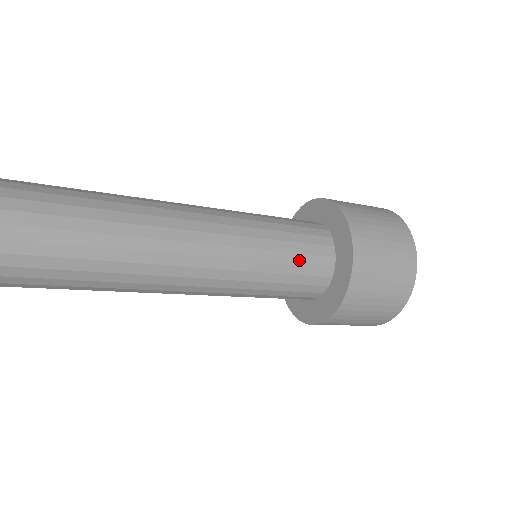
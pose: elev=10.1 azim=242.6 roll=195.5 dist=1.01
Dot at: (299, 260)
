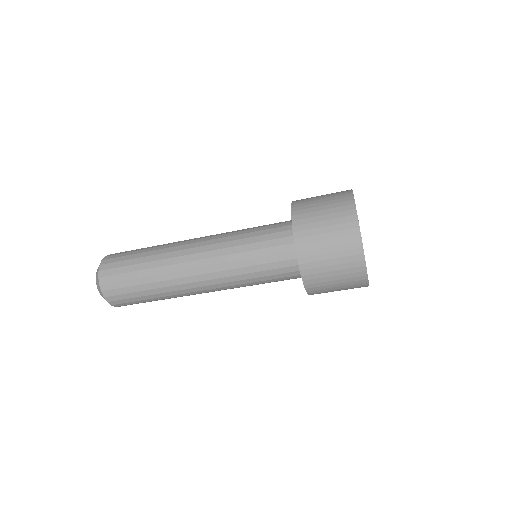
Dot at: (265, 233)
